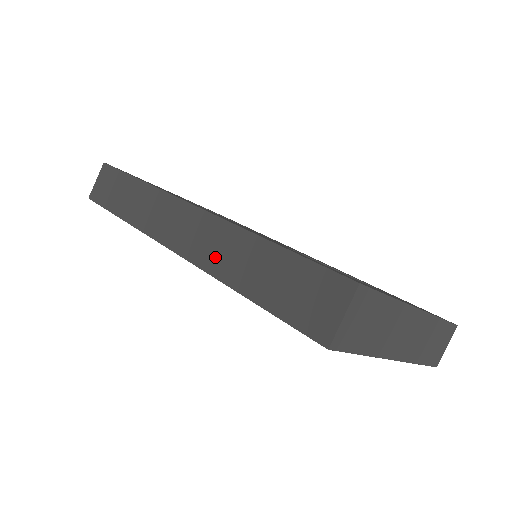
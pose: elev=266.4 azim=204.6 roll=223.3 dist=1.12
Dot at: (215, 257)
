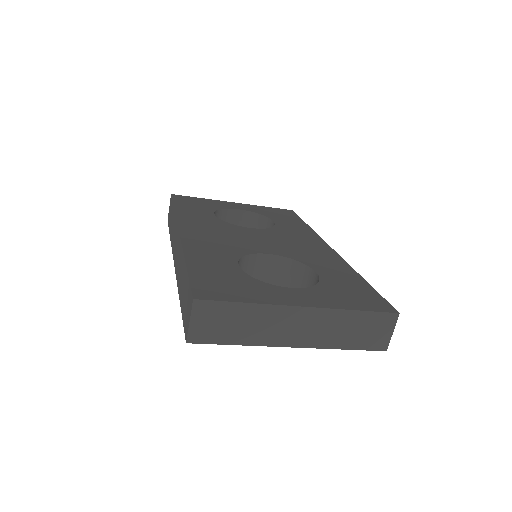
Dot at: (178, 272)
